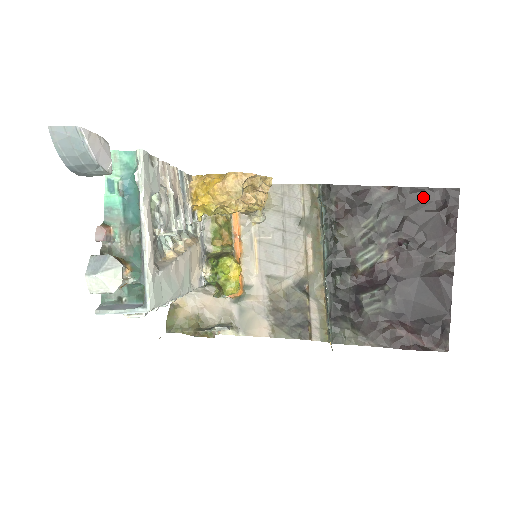
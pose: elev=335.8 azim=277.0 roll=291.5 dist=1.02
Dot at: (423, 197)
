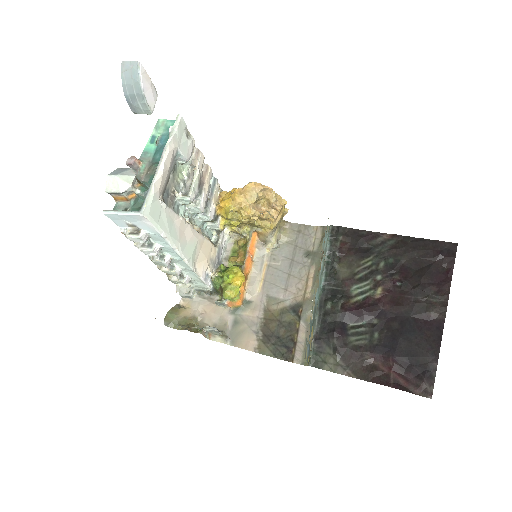
Dot at: (422, 246)
